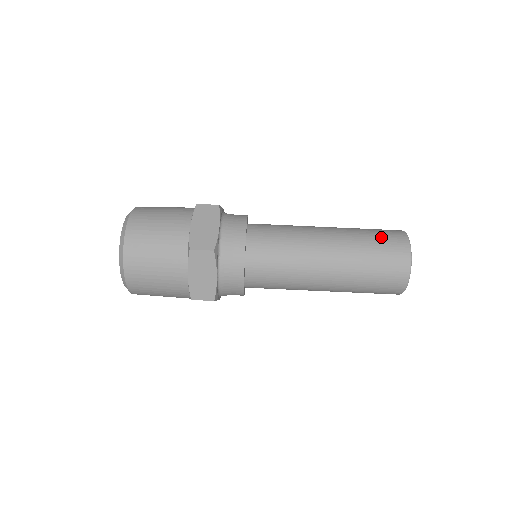
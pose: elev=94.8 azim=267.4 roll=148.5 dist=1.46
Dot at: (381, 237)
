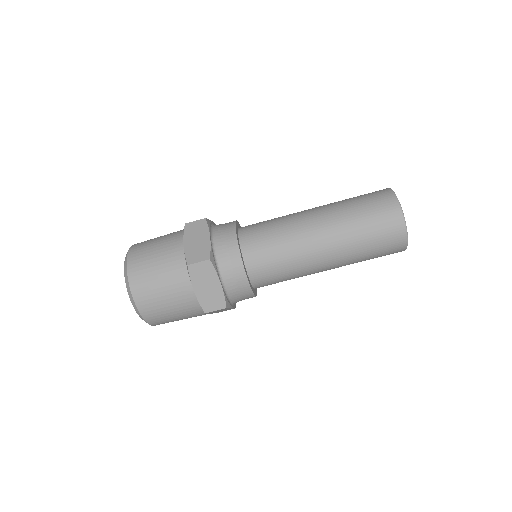
Dot at: (377, 230)
